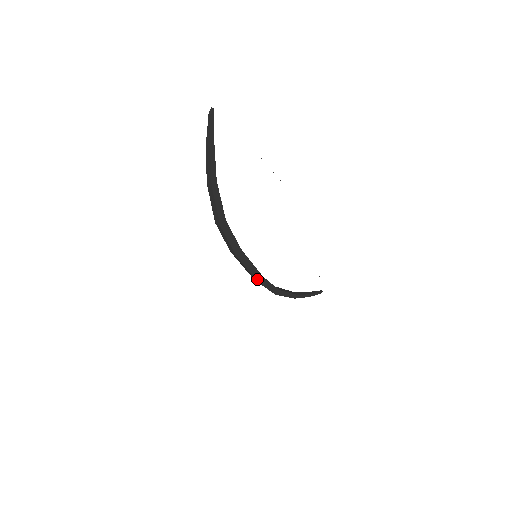
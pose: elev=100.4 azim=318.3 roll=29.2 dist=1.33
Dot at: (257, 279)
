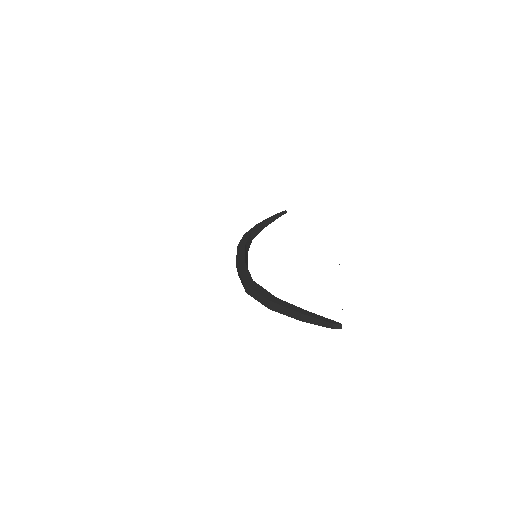
Dot at: occluded
